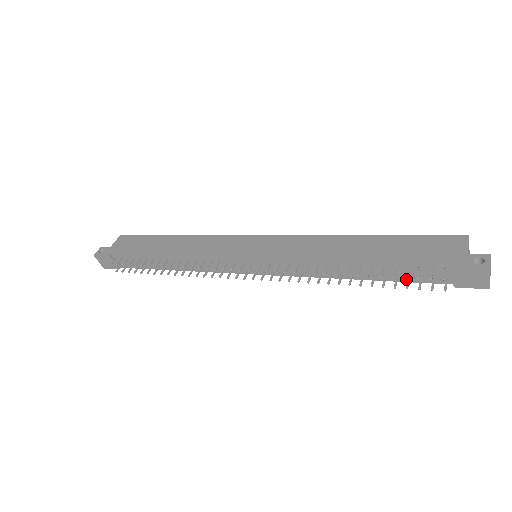
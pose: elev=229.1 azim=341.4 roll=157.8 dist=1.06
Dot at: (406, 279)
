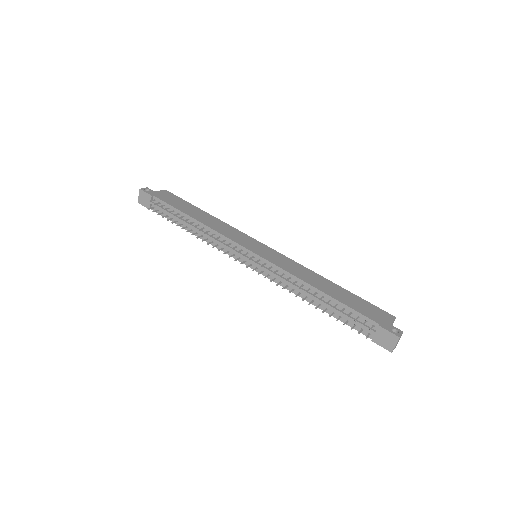
Dot at: (346, 321)
